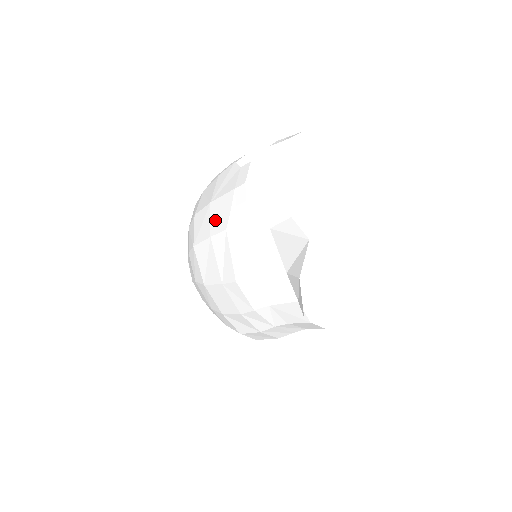
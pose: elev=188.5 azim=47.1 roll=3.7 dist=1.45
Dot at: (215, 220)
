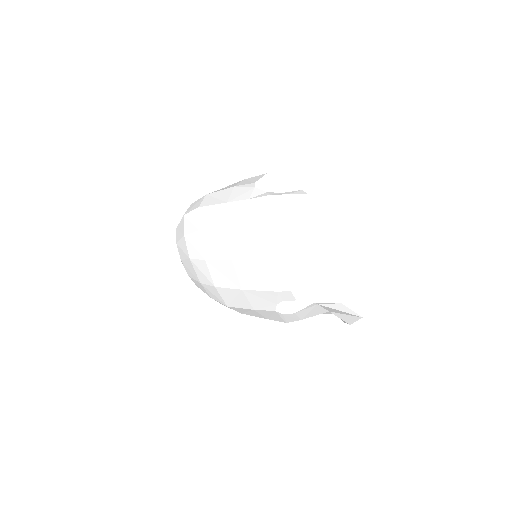
Dot at: (256, 303)
